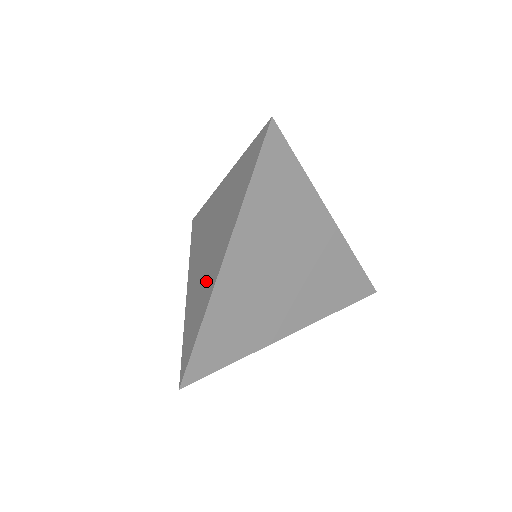
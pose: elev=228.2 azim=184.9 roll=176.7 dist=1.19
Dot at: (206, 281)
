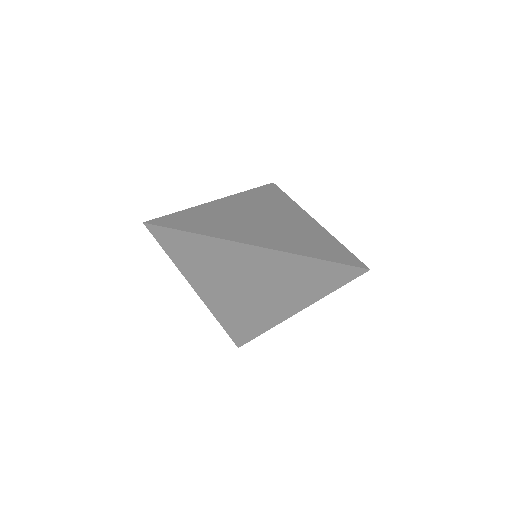
Dot at: (260, 312)
